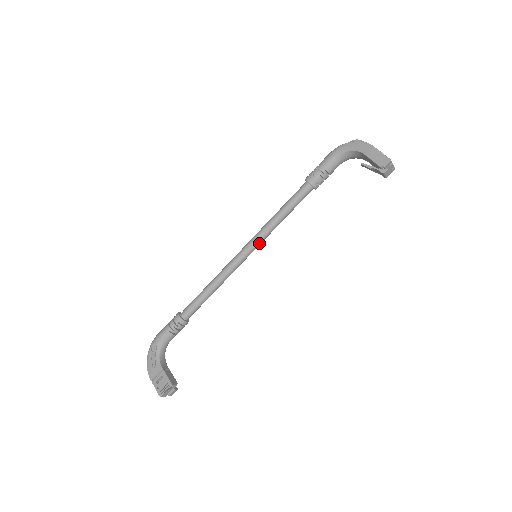
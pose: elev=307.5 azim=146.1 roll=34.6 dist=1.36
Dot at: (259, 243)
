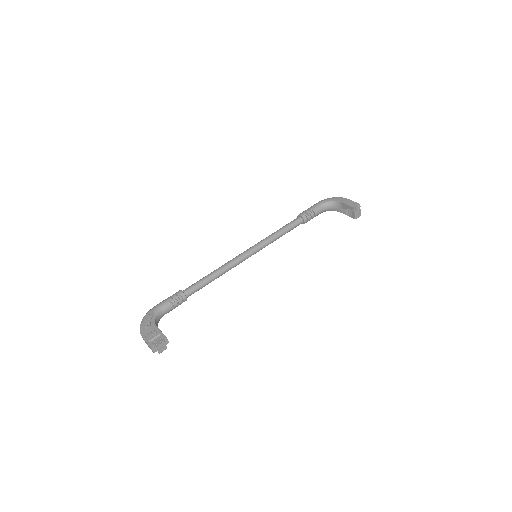
Dot at: (259, 249)
